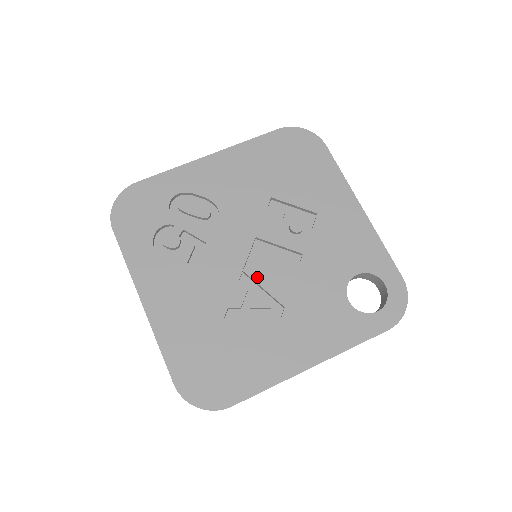
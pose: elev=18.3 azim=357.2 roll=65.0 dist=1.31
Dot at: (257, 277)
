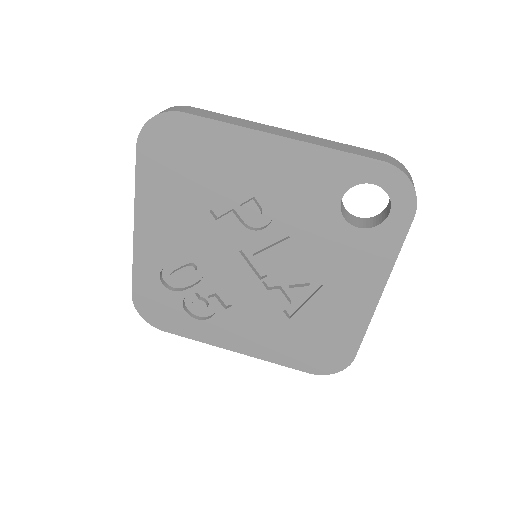
Dot at: (275, 276)
